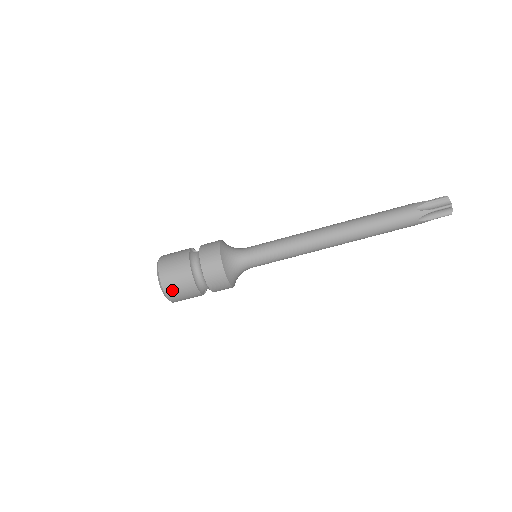
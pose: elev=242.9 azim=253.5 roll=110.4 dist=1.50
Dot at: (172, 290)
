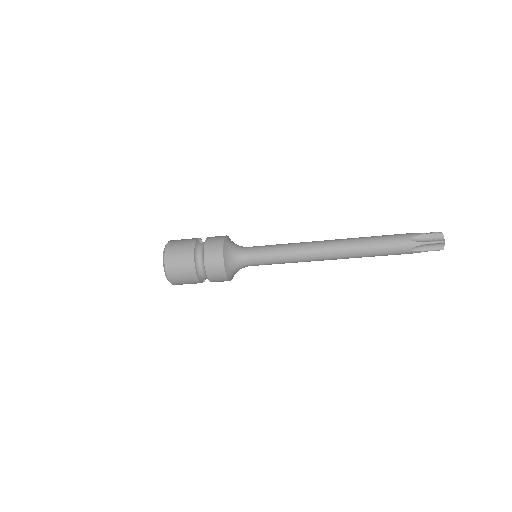
Dot at: (174, 273)
